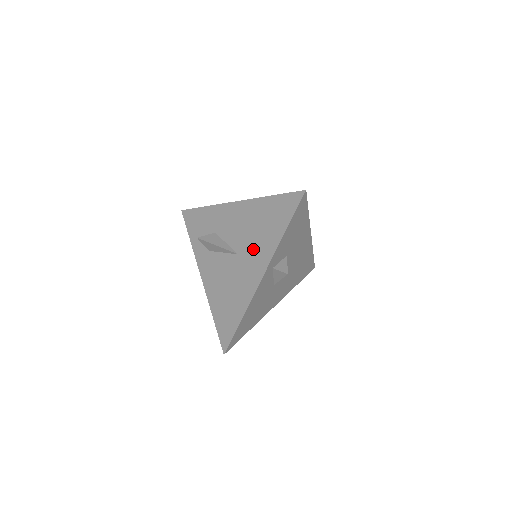
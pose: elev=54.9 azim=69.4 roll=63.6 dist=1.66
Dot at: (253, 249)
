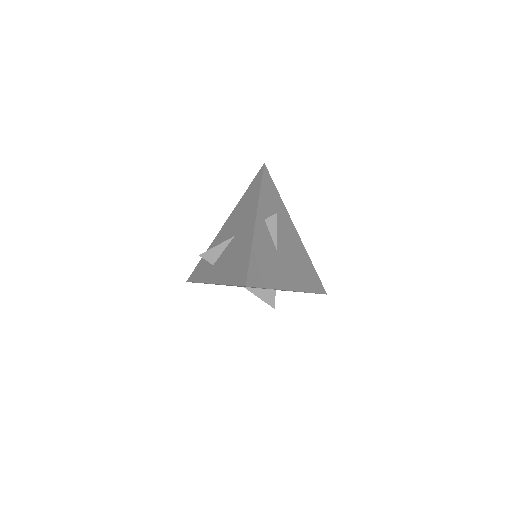
Dot at: (244, 220)
